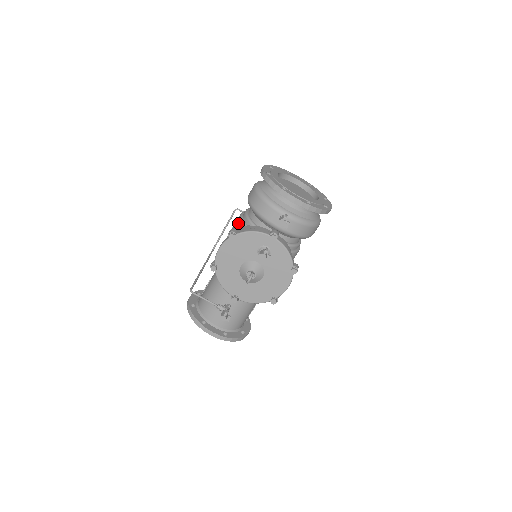
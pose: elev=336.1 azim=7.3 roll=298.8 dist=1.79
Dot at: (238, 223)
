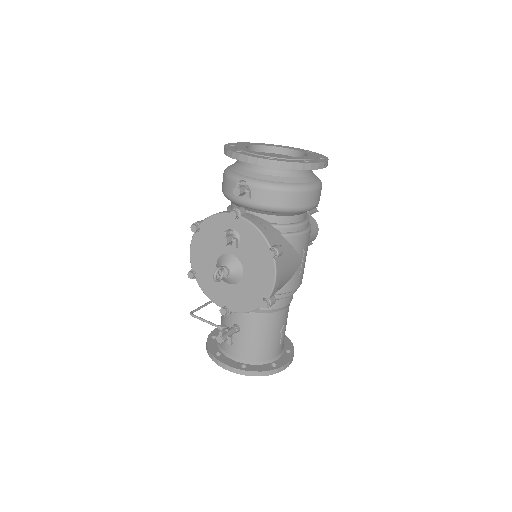
Dot at: occluded
